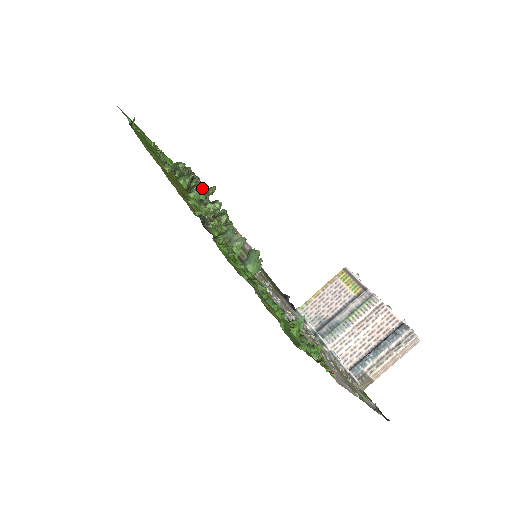
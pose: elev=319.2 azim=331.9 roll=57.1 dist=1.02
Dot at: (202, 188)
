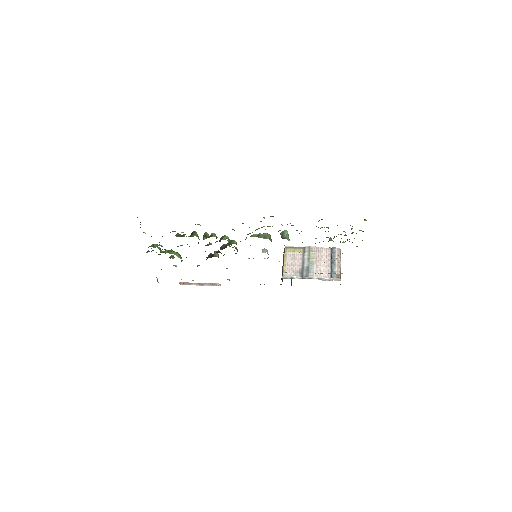
Dot at: (178, 253)
